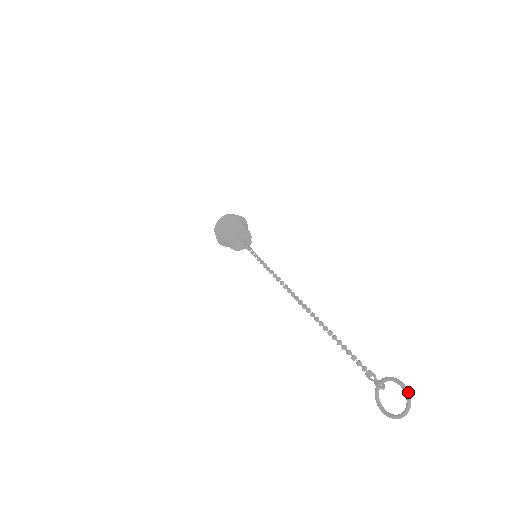
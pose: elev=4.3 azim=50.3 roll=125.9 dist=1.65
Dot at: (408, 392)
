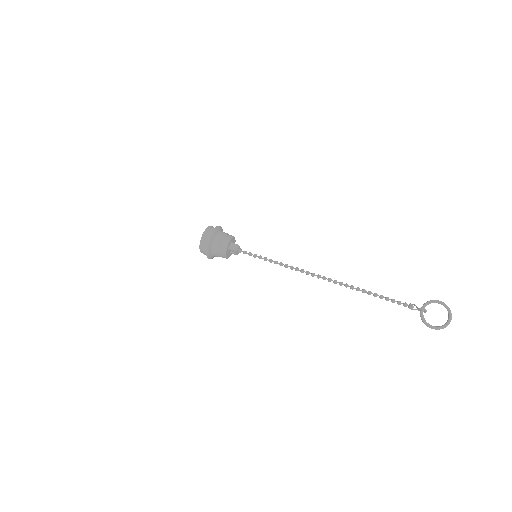
Dot at: occluded
